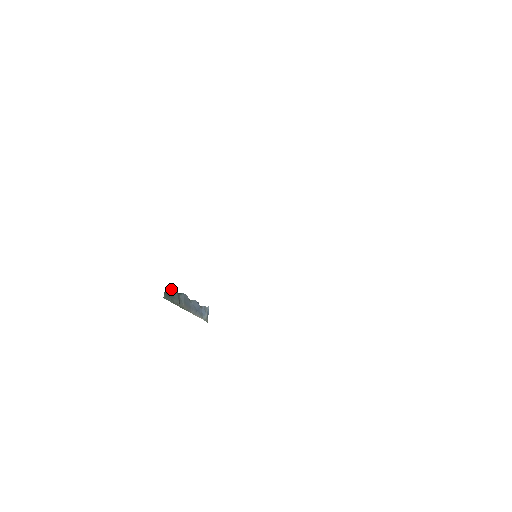
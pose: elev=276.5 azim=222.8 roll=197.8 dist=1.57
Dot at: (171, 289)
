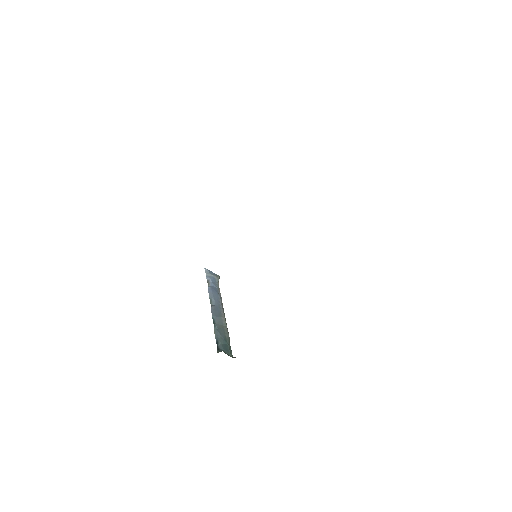
Dot at: (218, 340)
